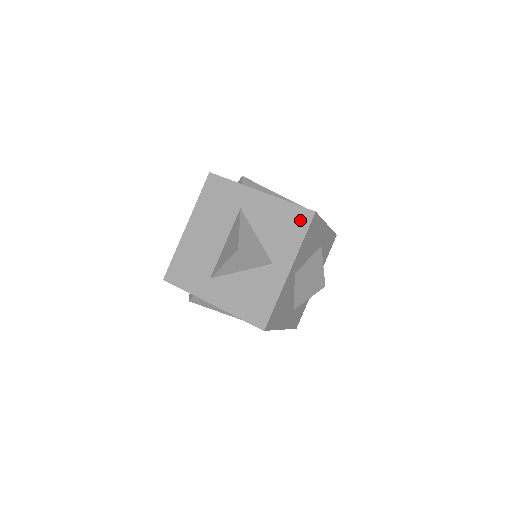
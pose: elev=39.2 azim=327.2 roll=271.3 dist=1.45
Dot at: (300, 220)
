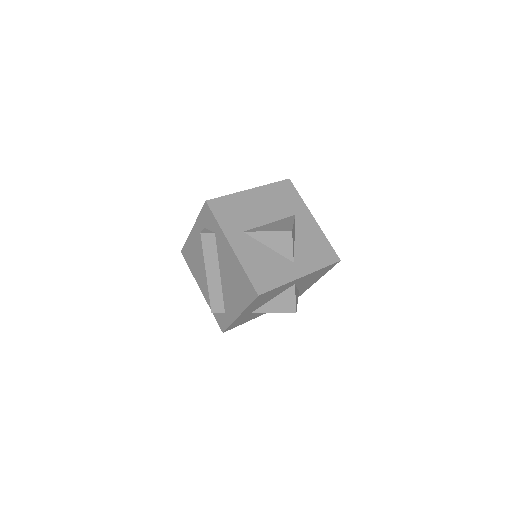
Dot at: (328, 256)
